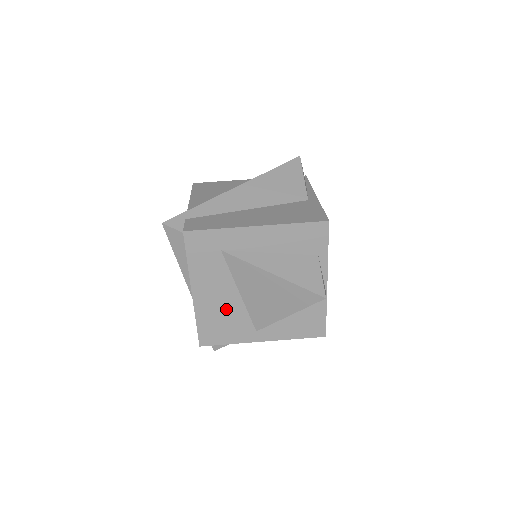
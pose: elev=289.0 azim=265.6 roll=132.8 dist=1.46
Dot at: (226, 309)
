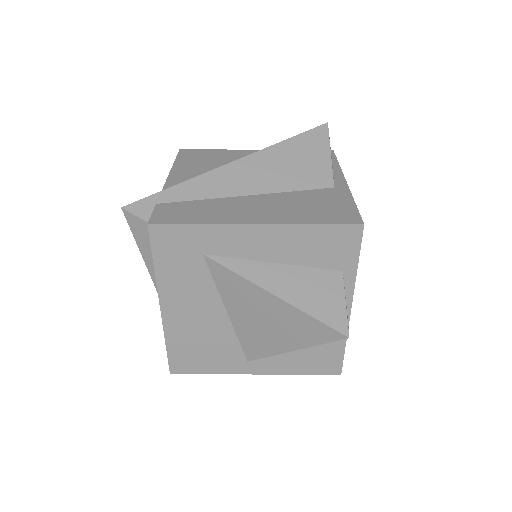
Dot at: (207, 331)
